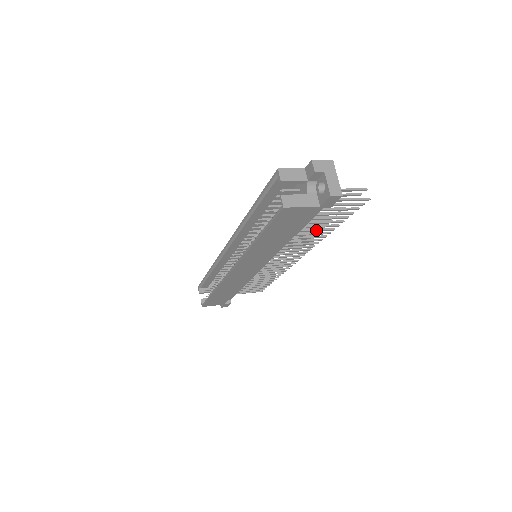
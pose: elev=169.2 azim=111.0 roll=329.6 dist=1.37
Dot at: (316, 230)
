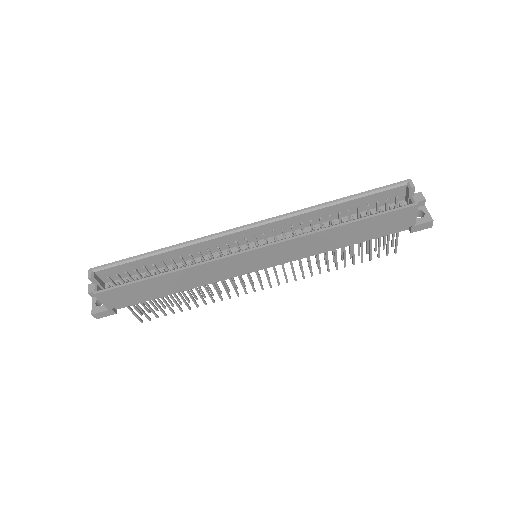
Dot at: occluded
